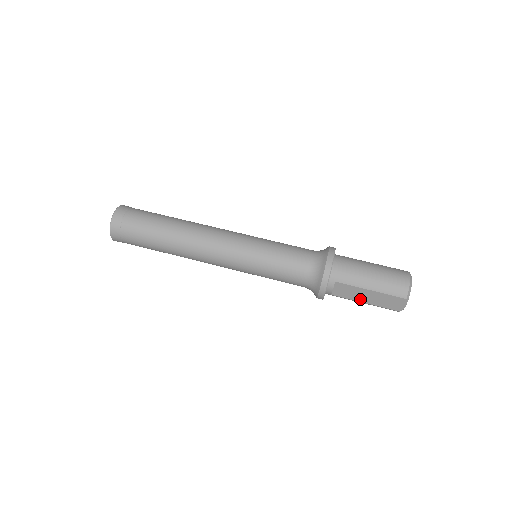
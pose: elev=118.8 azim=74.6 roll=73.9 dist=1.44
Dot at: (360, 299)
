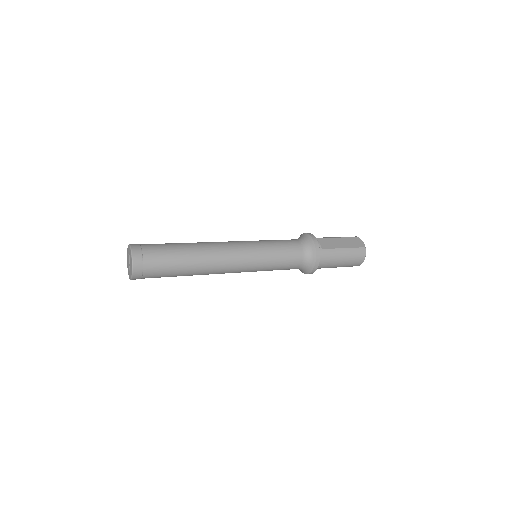
Dot at: (339, 246)
